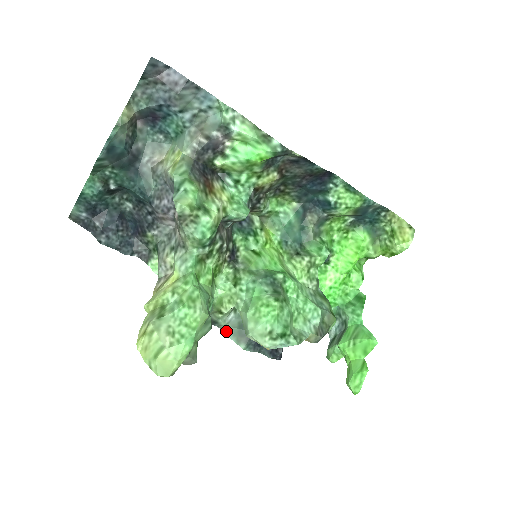
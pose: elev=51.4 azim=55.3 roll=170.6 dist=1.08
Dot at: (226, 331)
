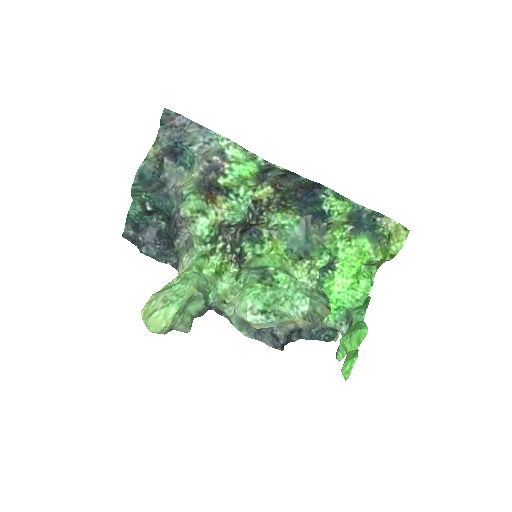
Dot at: (231, 320)
